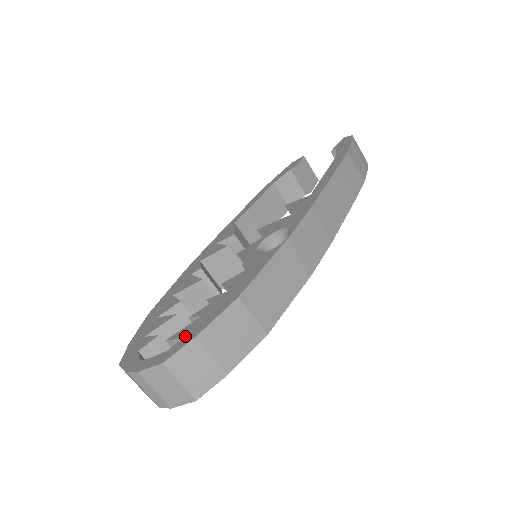
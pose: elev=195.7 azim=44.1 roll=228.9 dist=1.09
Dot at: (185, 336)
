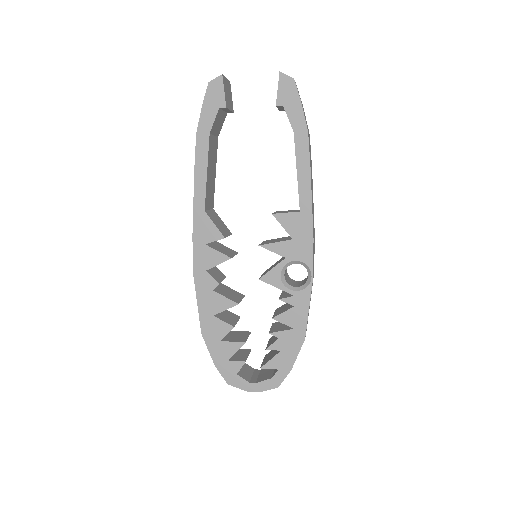
Dot at: (280, 368)
